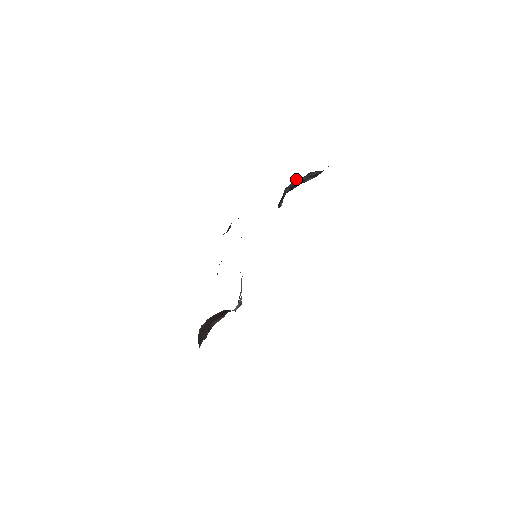
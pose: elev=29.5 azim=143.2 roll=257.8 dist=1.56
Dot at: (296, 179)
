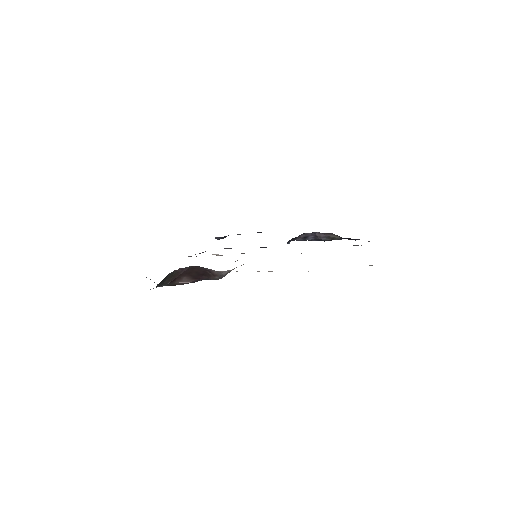
Dot at: (317, 232)
